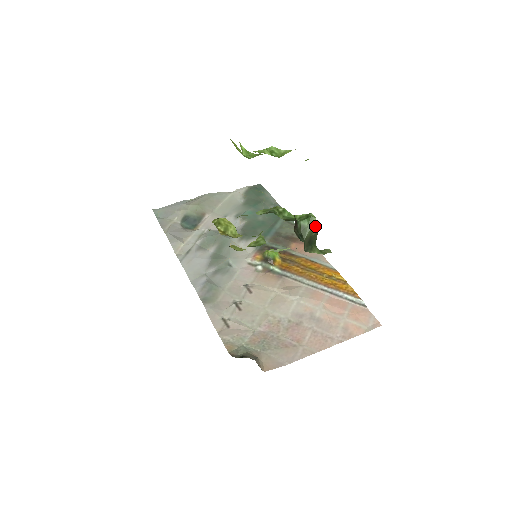
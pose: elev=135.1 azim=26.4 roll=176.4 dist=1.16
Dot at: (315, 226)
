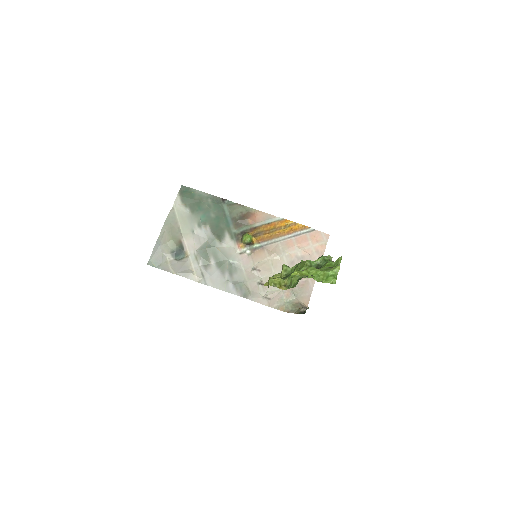
Dot at: occluded
